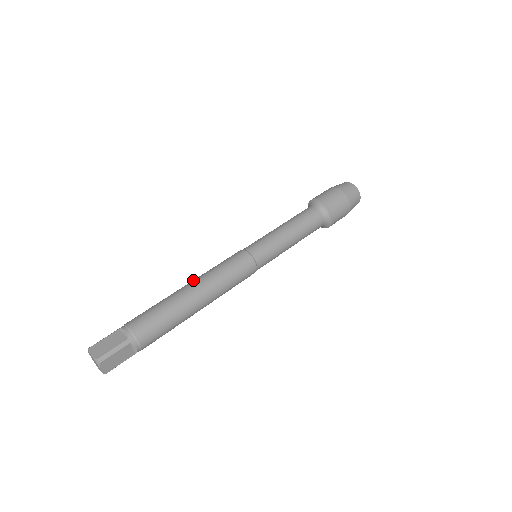
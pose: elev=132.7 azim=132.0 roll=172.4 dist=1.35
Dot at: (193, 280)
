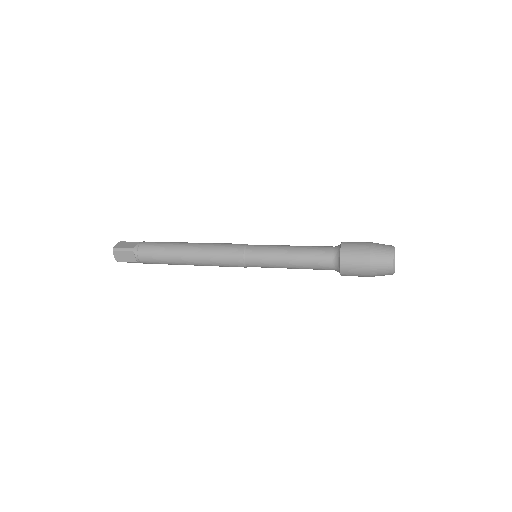
Dot at: occluded
